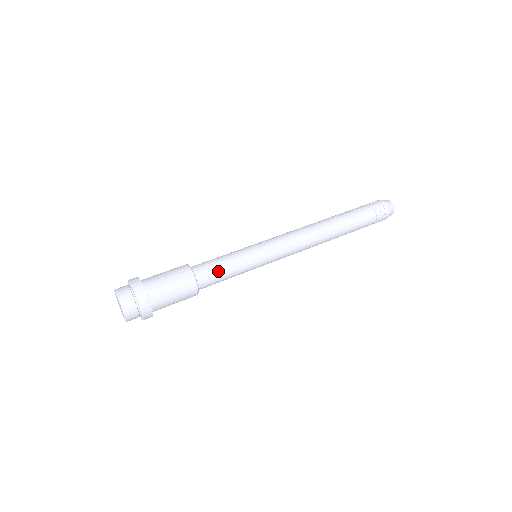
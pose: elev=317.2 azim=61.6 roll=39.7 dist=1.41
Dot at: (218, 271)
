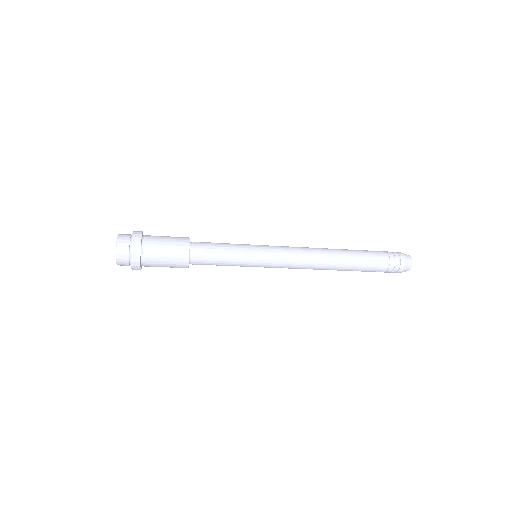
Dot at: occluded
